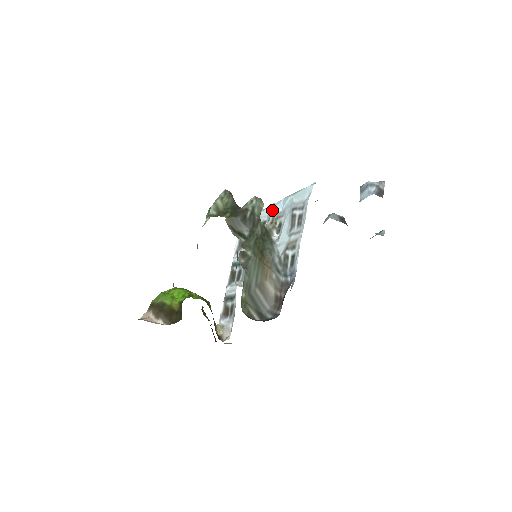
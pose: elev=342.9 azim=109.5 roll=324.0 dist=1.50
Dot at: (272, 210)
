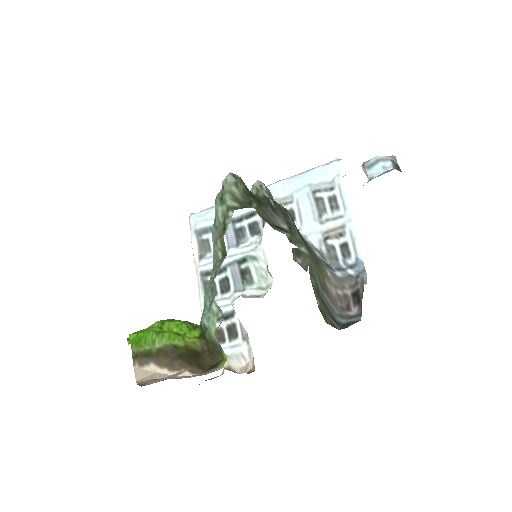
Dot at: occluded
